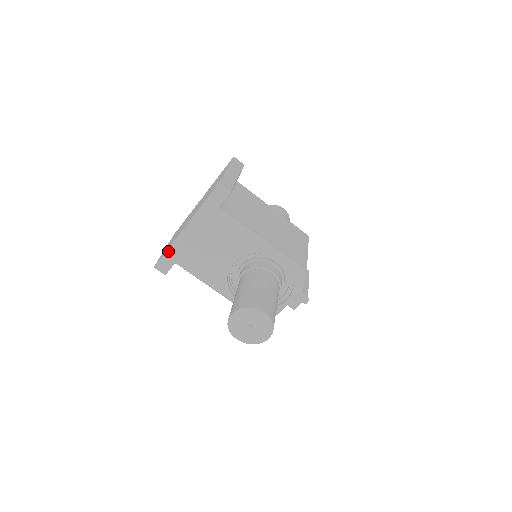
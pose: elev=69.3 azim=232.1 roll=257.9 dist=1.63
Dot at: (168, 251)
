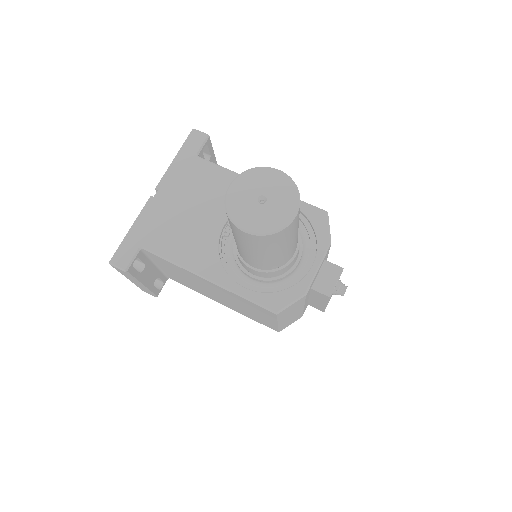
Dot at: (131, 231)
